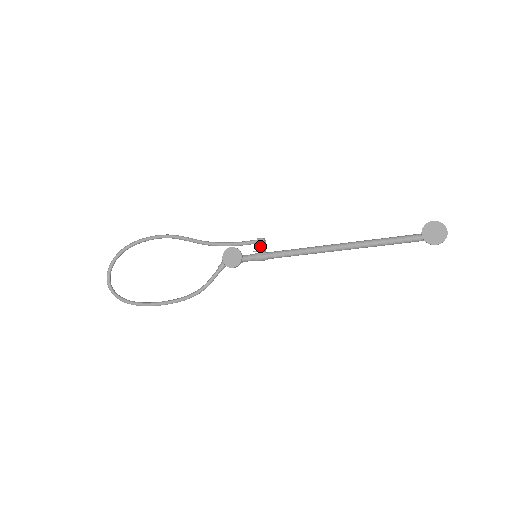
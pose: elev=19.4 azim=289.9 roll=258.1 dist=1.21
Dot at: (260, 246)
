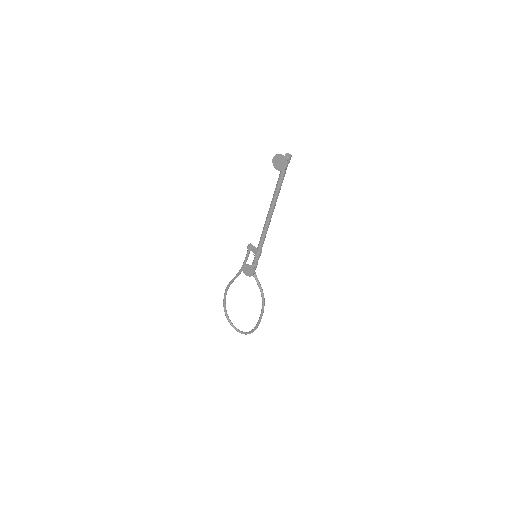
Dot at: (251, 250)
